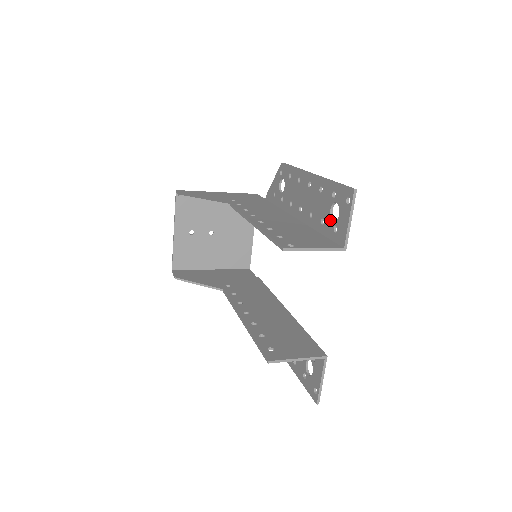
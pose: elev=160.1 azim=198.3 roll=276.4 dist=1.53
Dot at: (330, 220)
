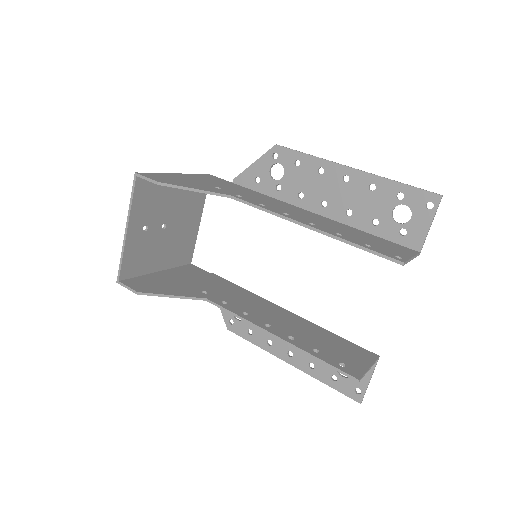
Dot at: (392, 222)
